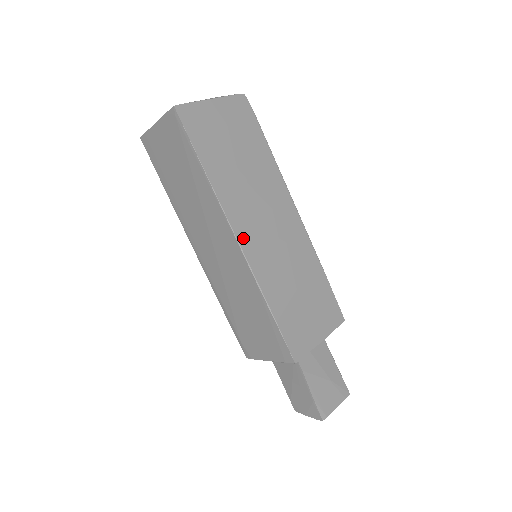
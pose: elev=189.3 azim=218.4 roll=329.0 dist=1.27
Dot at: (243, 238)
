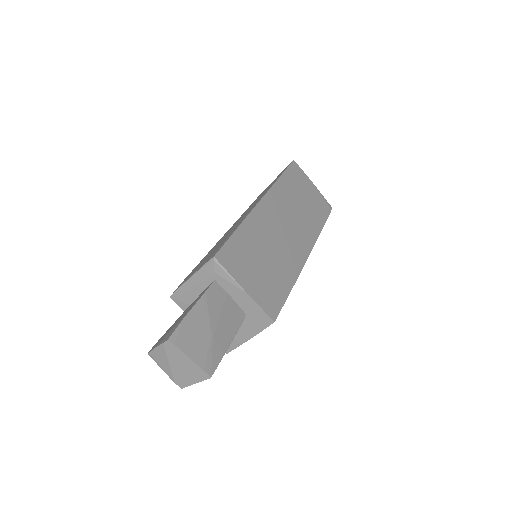
Dot at: (266, 203)
